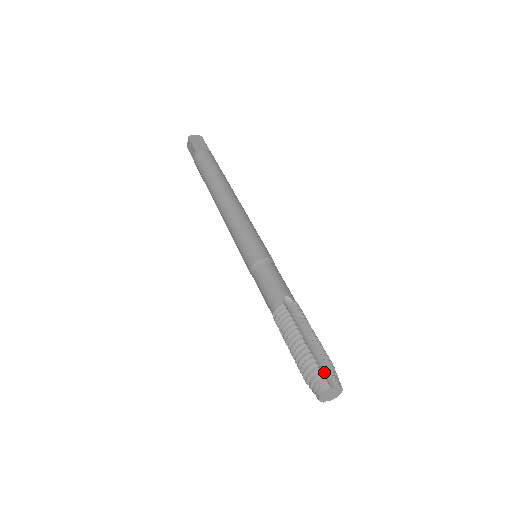
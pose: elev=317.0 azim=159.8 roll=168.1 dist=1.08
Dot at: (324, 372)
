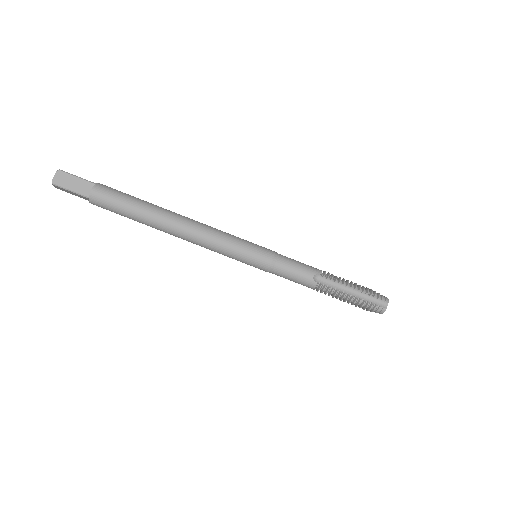
Dot at: (376, 303)
